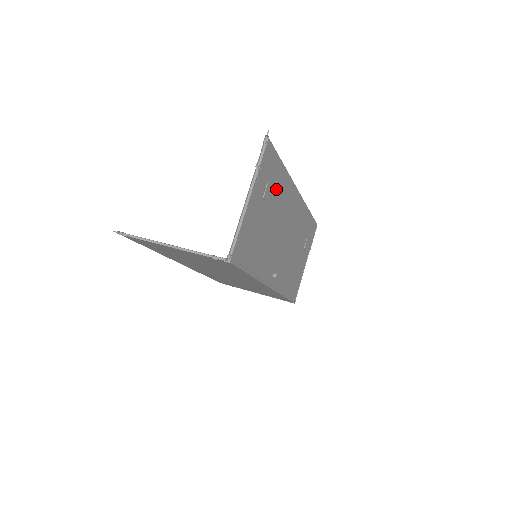
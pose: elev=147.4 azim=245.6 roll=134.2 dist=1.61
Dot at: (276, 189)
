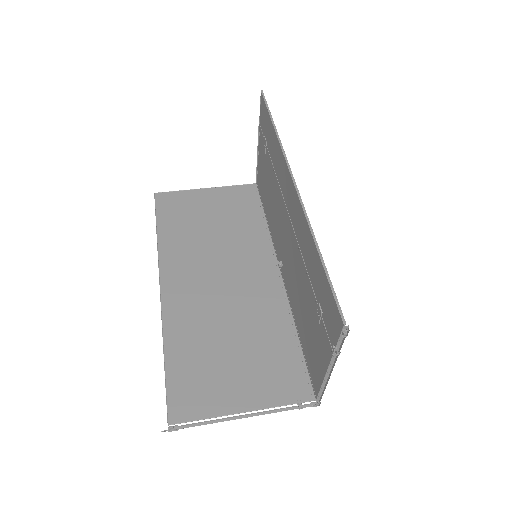
Dot at: (313, 275)
